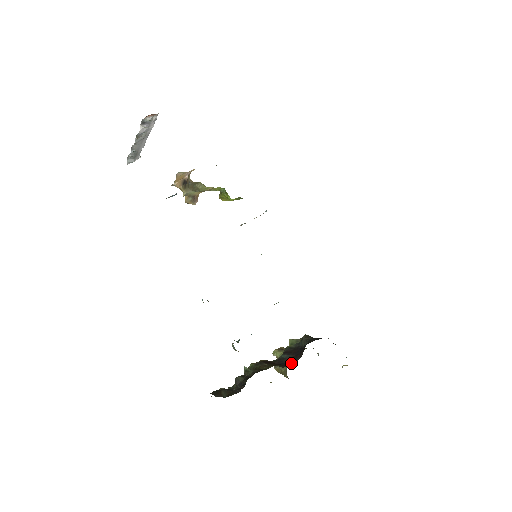
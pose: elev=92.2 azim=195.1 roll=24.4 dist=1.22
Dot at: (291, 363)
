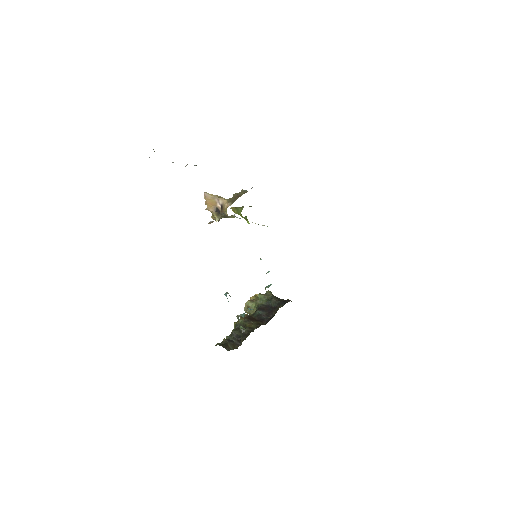
Dot at: (267, 320)
